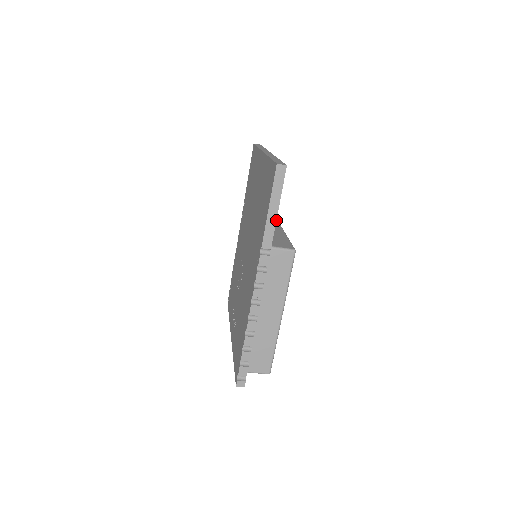
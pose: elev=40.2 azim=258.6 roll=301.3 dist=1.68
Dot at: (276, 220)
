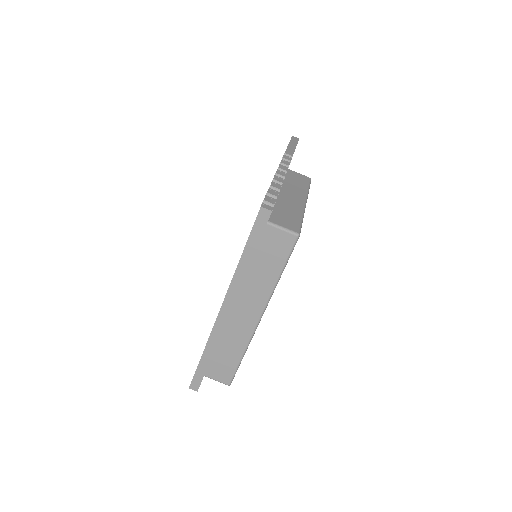
Dot at: occluded
